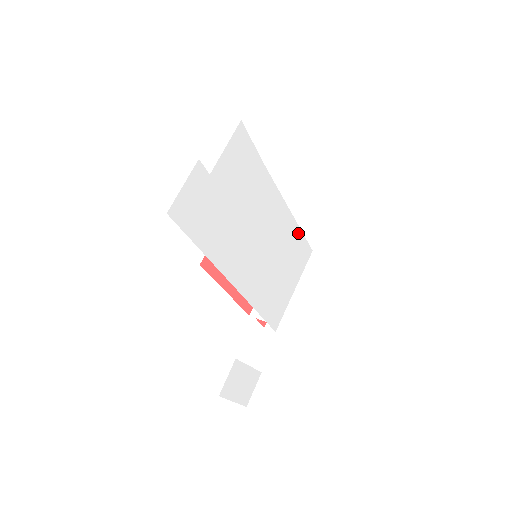
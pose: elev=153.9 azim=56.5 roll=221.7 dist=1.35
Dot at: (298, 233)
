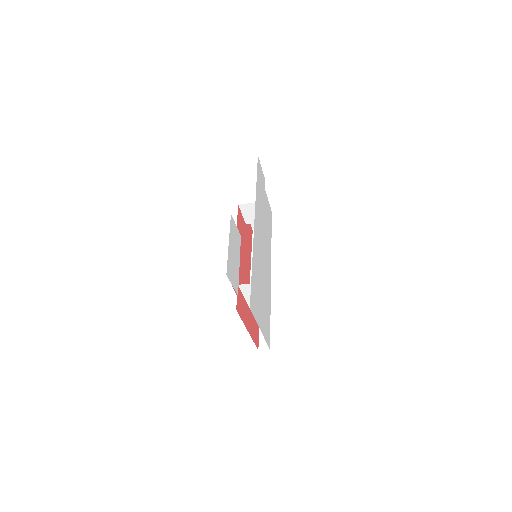
Dot at: (269, 310)
